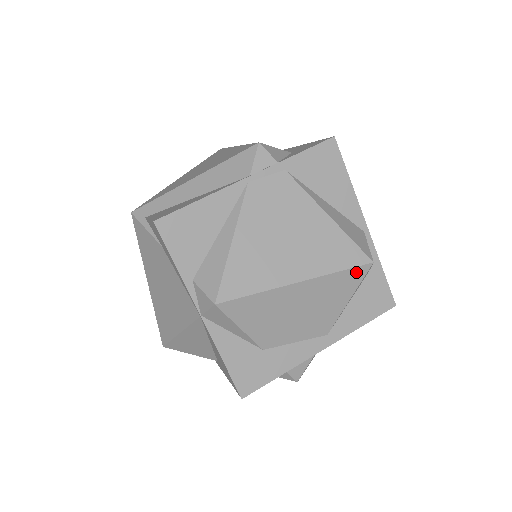
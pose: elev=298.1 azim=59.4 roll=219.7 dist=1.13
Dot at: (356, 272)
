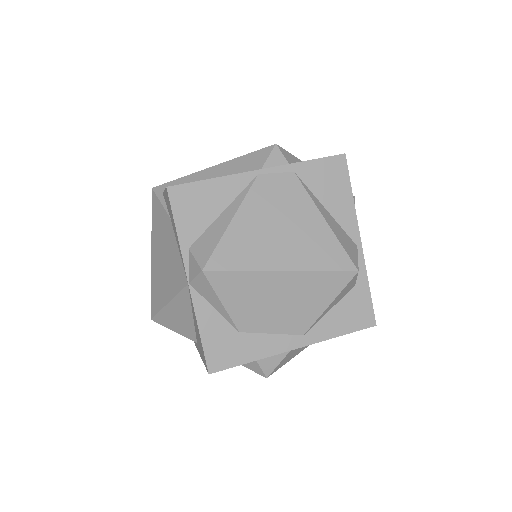
Dot at: (340, 277)
